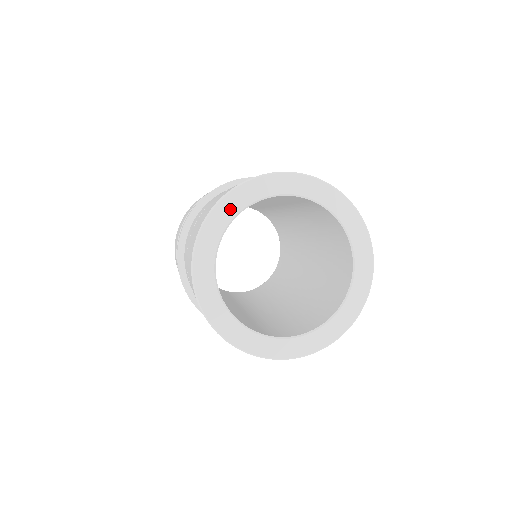
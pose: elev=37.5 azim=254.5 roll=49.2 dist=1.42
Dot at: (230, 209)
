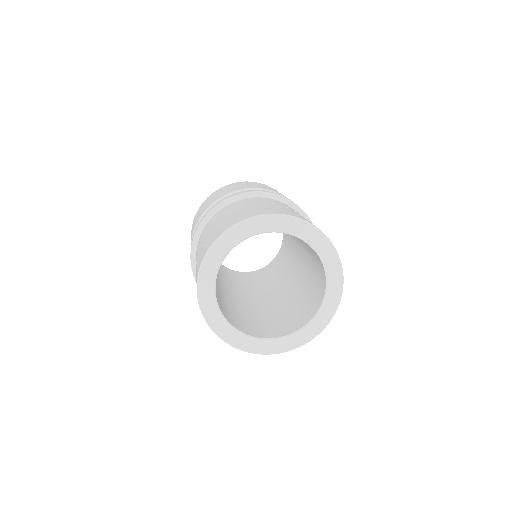
Dot at: (223, 248)
